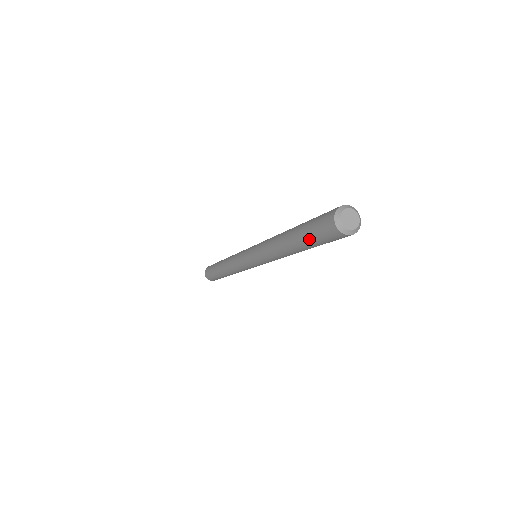
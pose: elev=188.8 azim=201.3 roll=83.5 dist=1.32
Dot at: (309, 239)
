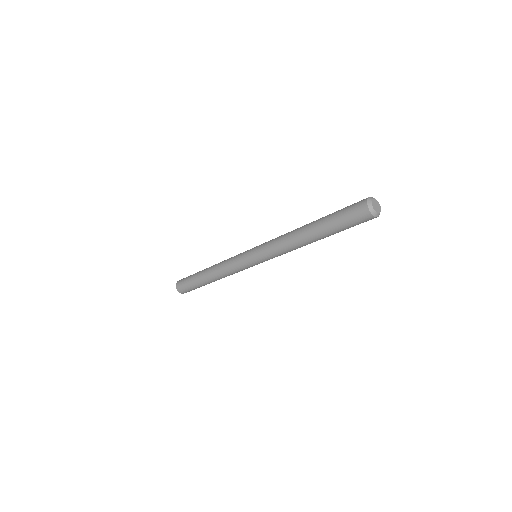
Dot at: (337, 225)
